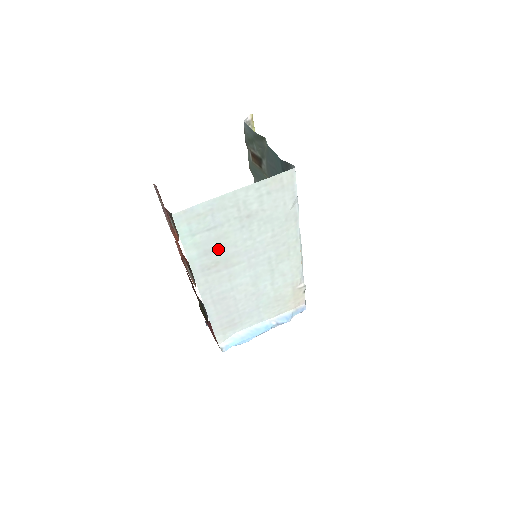
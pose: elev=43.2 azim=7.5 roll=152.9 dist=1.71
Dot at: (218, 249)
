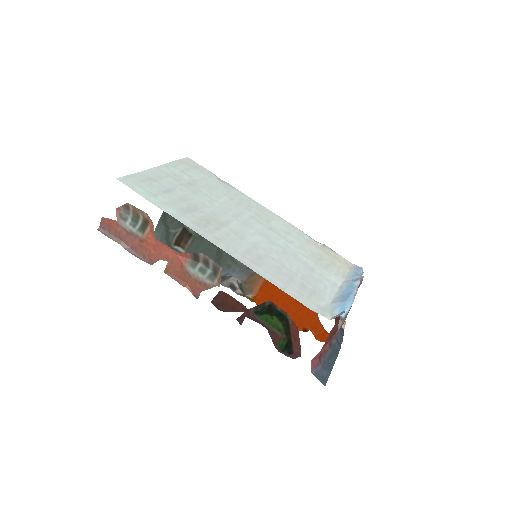
Dot at: (193, 209)
